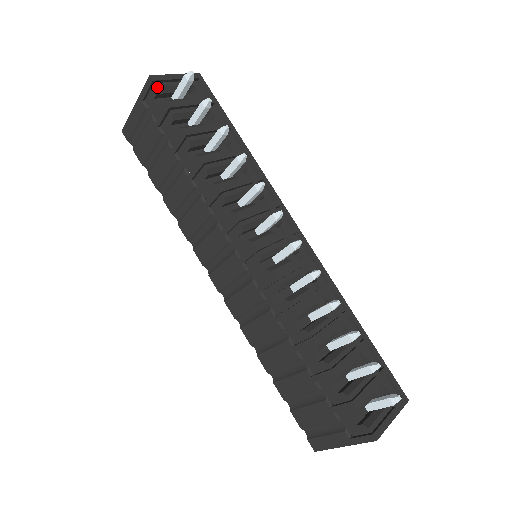
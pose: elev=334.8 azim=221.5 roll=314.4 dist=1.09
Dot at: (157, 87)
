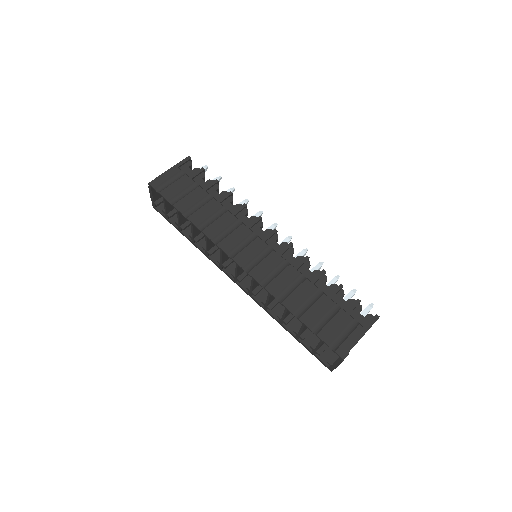
Dot at: (191, 163)
